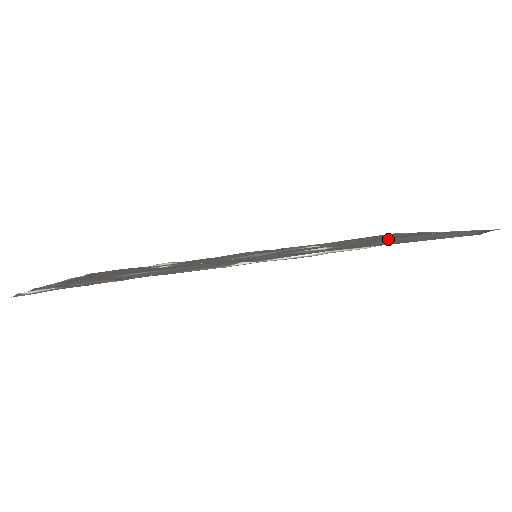
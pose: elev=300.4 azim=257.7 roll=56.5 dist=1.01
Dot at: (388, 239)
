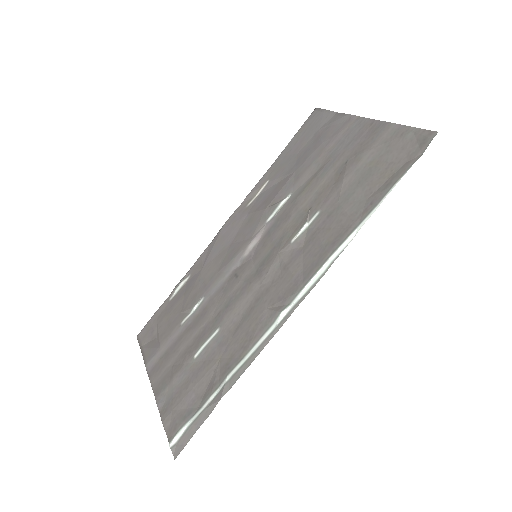
Dot at: (343, 174)
